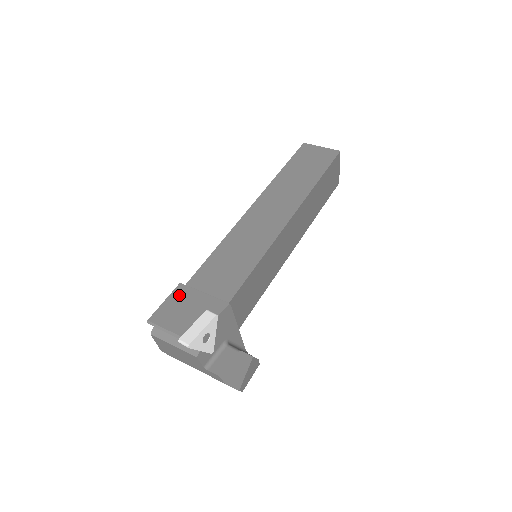
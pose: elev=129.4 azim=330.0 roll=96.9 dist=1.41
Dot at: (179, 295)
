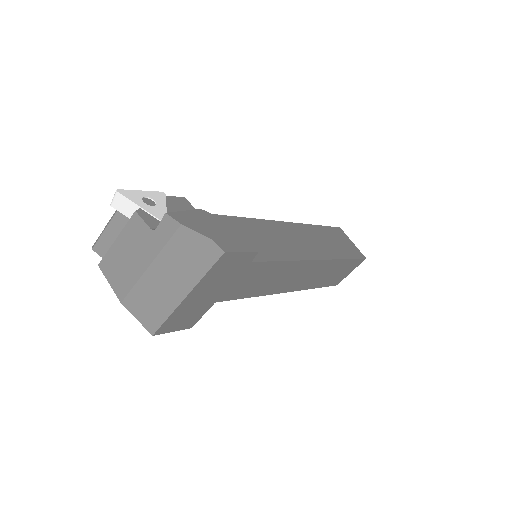
Dot at: occluded
